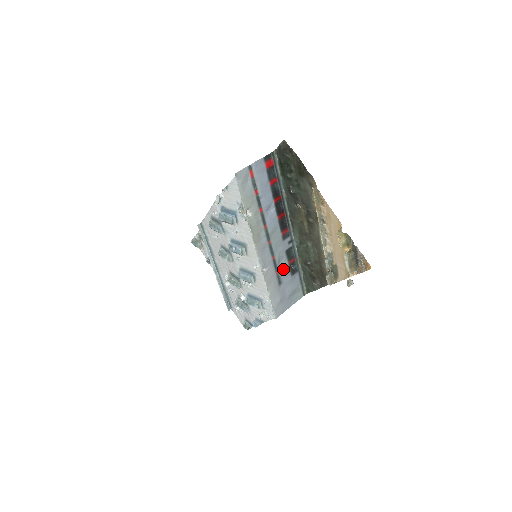
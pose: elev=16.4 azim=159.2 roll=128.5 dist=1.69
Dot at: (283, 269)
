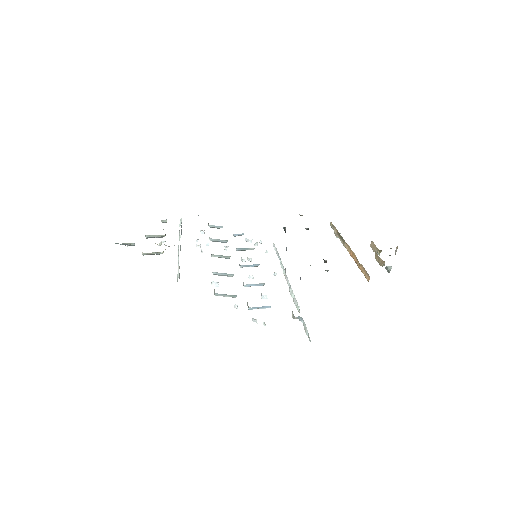
Dot at: occluded
